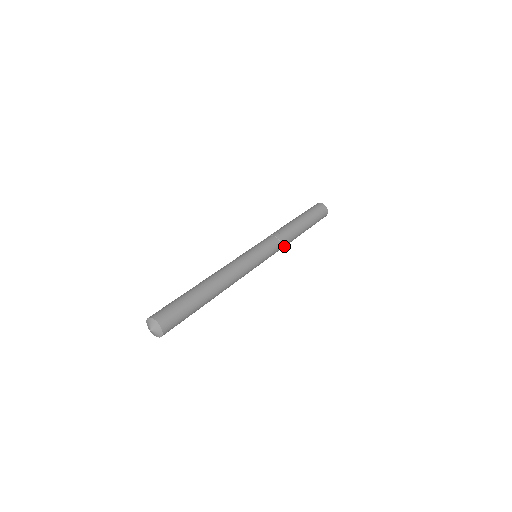
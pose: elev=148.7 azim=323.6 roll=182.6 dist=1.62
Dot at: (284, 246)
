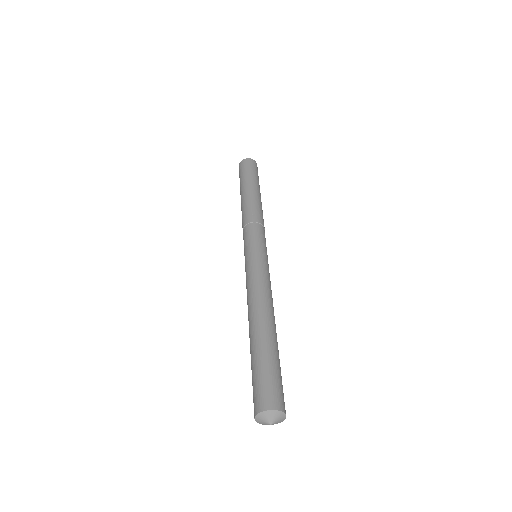
Dot at: occluded
